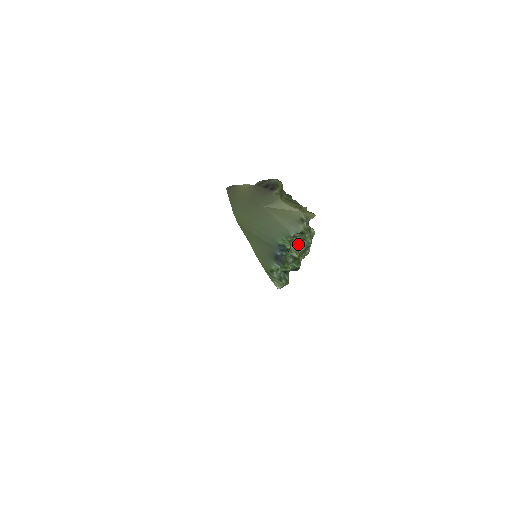
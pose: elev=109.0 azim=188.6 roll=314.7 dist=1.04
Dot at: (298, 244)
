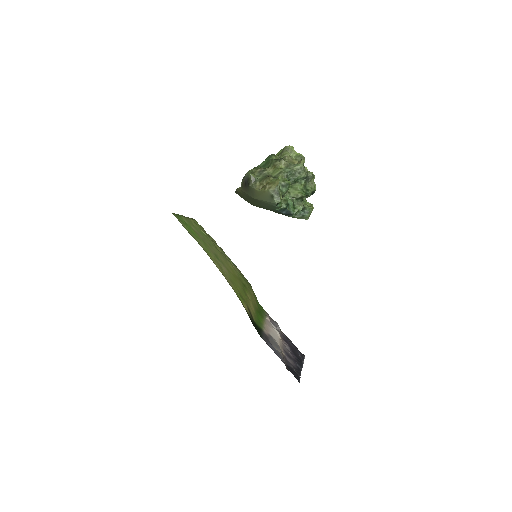
Dot at: (297, 185)
